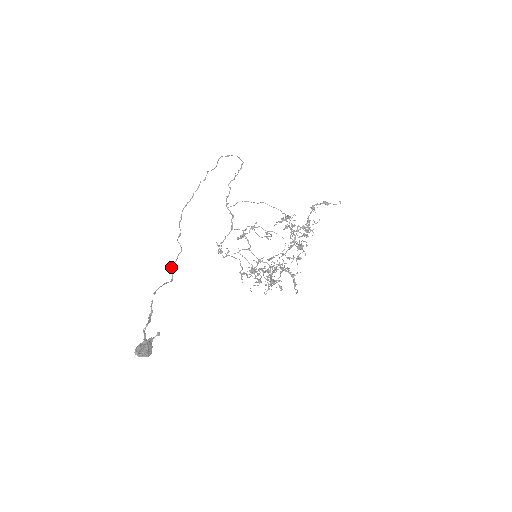
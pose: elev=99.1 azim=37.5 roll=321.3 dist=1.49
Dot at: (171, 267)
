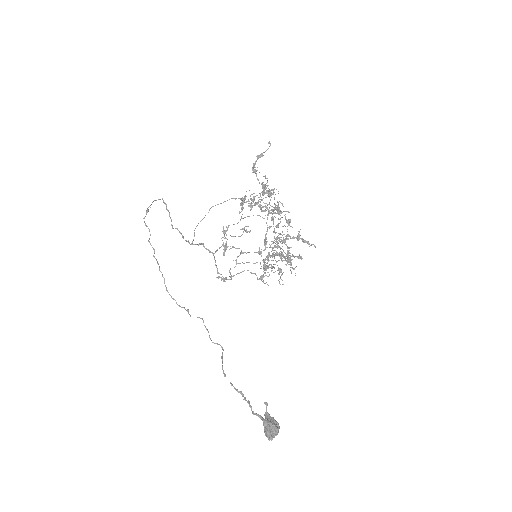
Dot at: occluded
